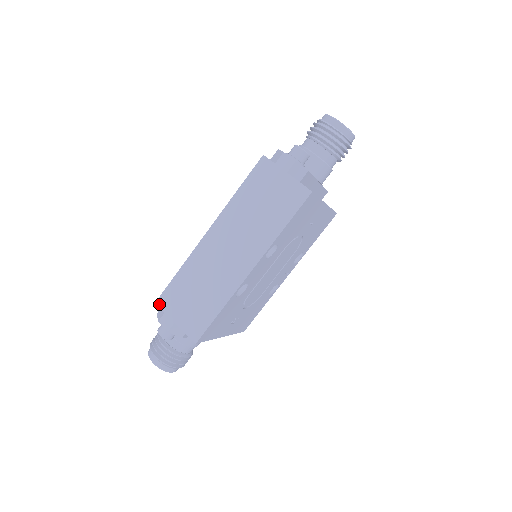
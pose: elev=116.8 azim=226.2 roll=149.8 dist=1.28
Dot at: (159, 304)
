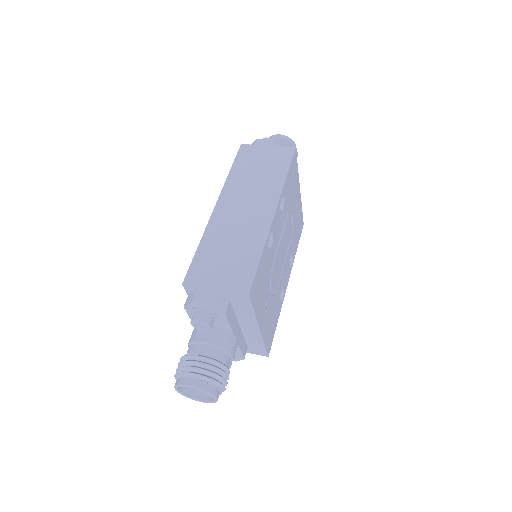
Dot at: (188, 282)
